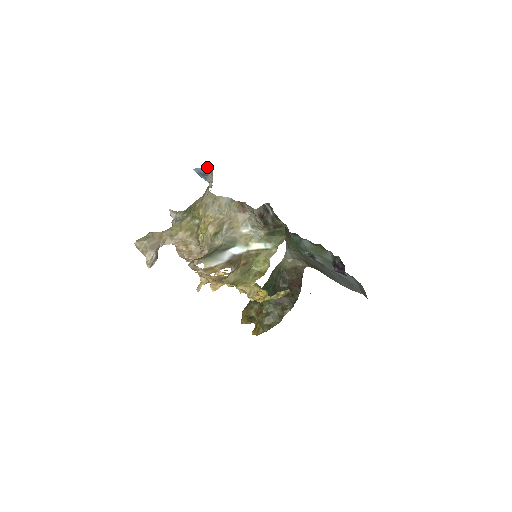
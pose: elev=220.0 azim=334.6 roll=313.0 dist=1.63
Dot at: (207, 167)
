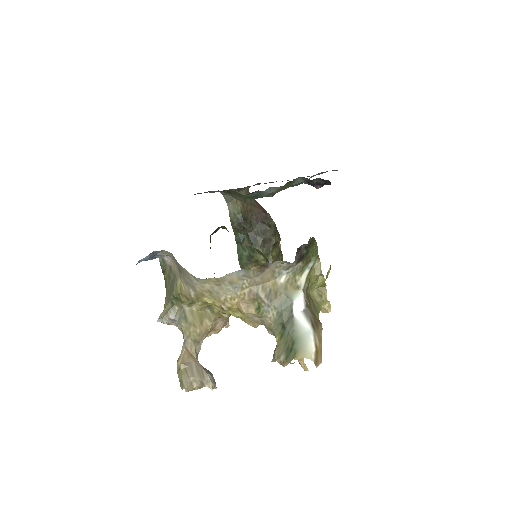
Dot at: (152, 252)
